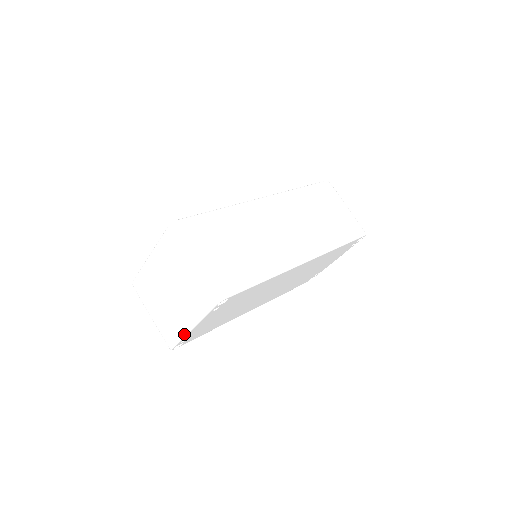
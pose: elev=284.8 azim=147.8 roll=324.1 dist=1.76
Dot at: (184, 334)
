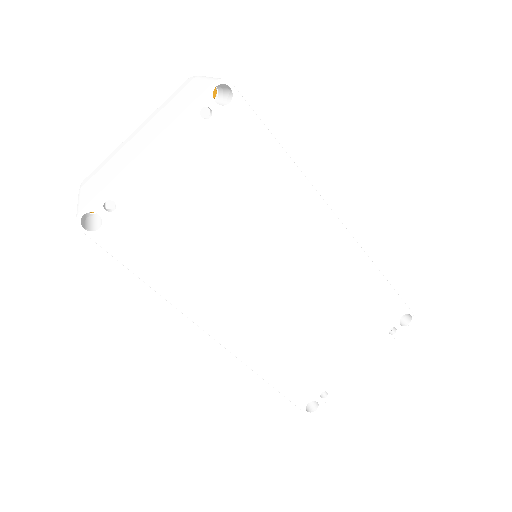
Dot at: (126, 167)
